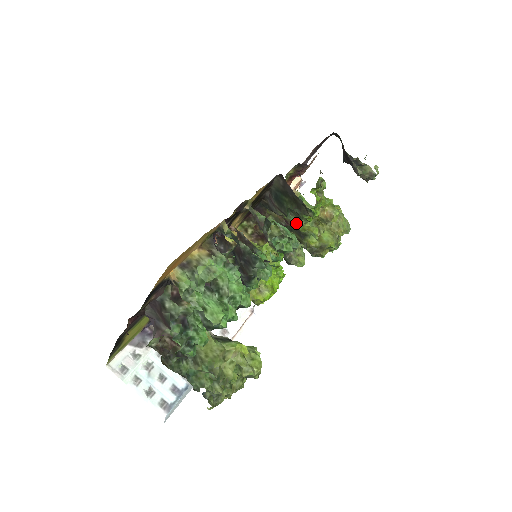
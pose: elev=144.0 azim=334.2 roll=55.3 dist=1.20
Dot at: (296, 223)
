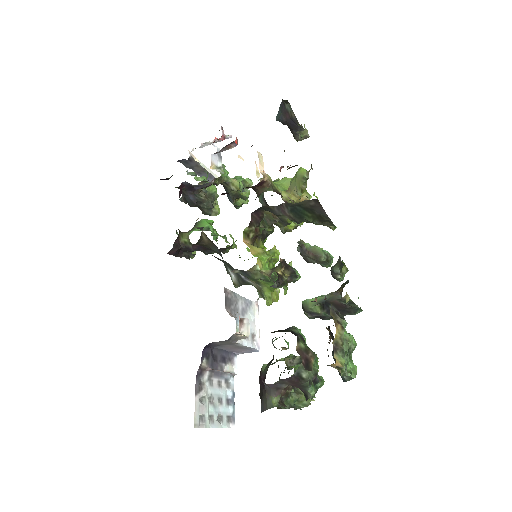
Dot at: (286, 217)
